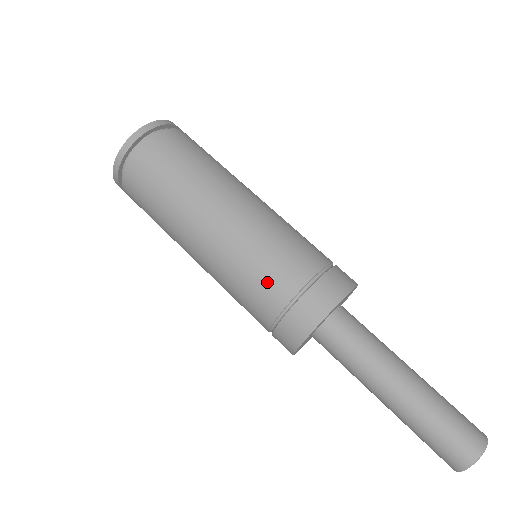
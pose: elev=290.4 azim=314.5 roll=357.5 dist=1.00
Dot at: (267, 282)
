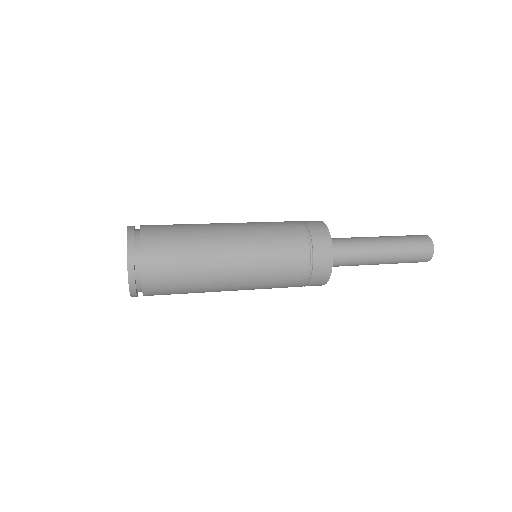
Dot at: (290, 254)
